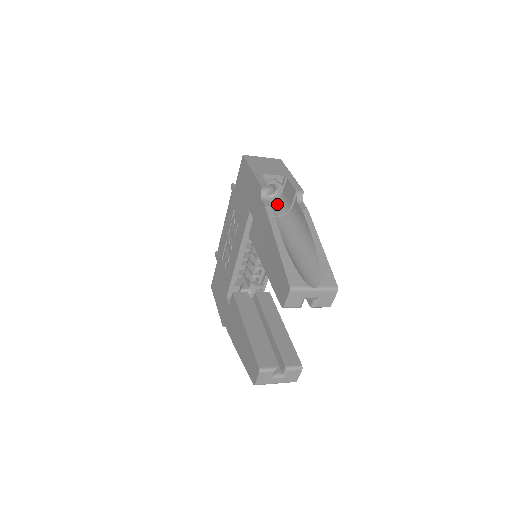
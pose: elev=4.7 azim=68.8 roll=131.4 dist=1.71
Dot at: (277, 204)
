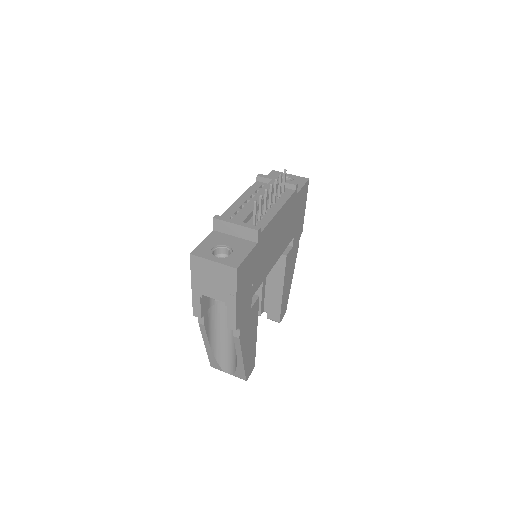
Dot at: occluded
